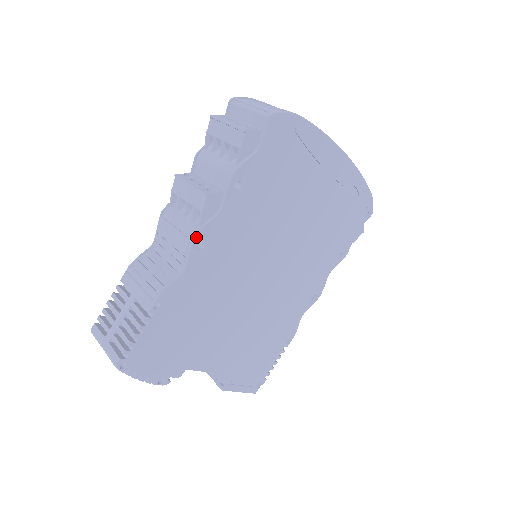
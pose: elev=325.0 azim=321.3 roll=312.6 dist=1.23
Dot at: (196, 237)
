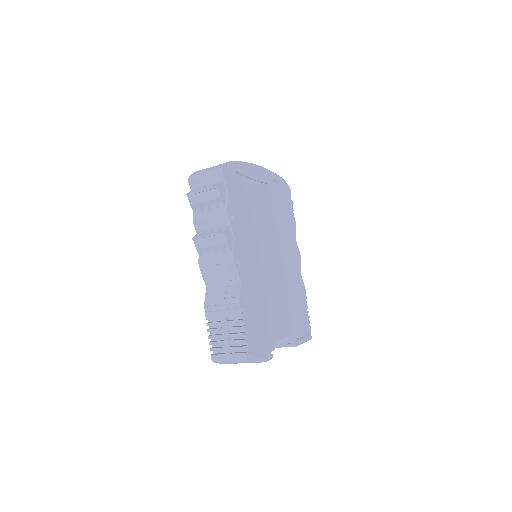
Dot at: (234, 258)
